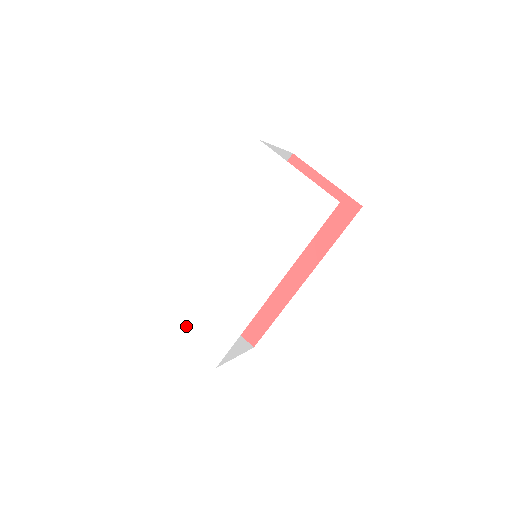
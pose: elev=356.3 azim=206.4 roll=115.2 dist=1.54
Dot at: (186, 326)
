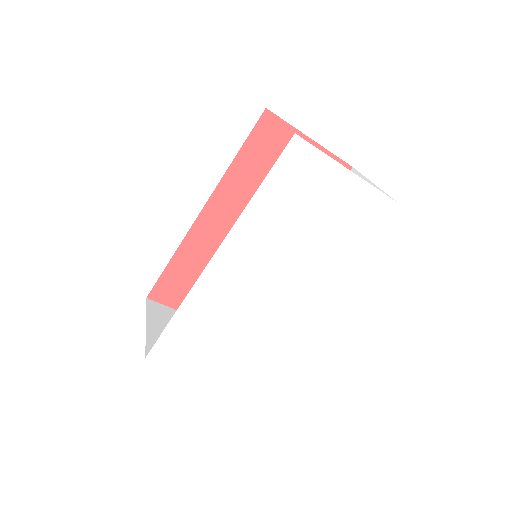
Dot at: (201, 367)
